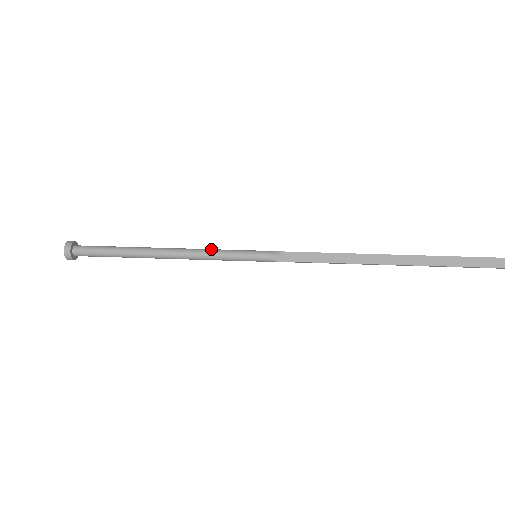
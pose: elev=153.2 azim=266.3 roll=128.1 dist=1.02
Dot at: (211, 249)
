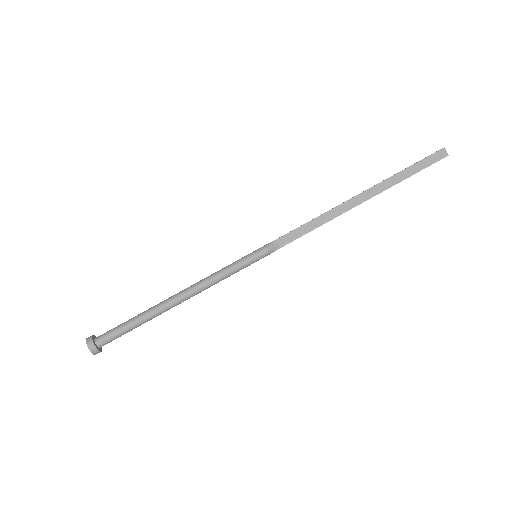
Dot at: (216, 272)
